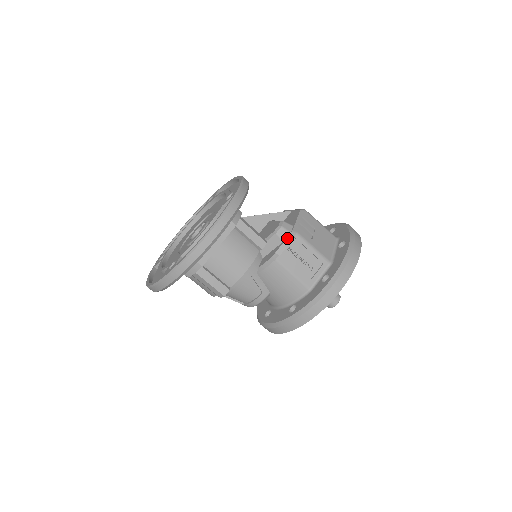
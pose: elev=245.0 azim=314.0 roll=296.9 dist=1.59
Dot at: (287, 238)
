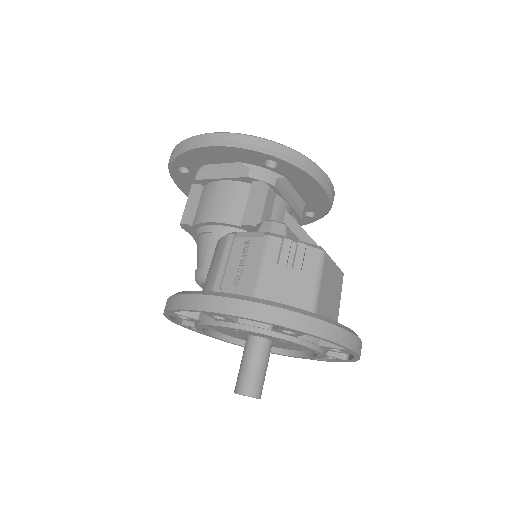
Dot at: (261, 232)
